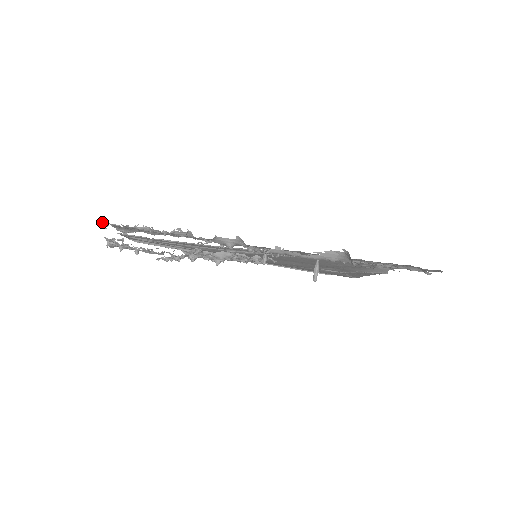
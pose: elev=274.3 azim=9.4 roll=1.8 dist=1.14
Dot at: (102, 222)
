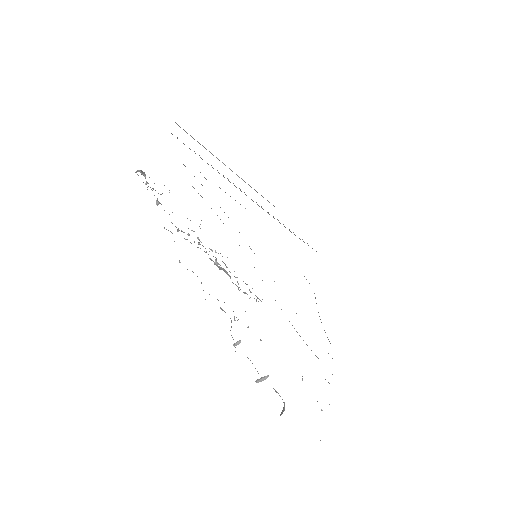
Dot at: (141, 170)
